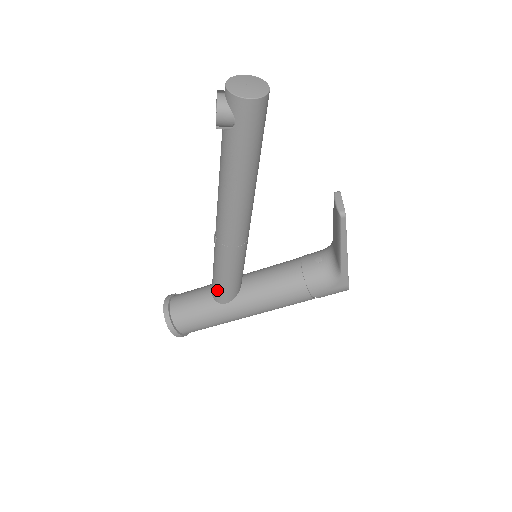
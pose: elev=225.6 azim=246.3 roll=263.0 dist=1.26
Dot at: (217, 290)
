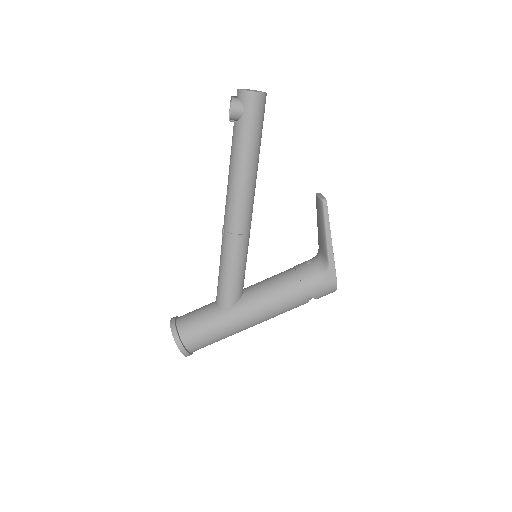
Dot at: (222, 292)
